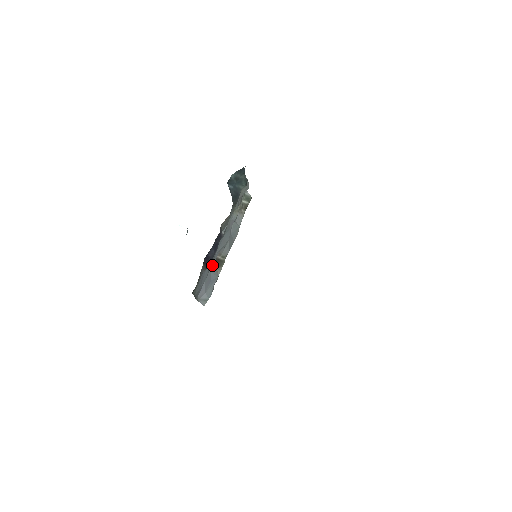
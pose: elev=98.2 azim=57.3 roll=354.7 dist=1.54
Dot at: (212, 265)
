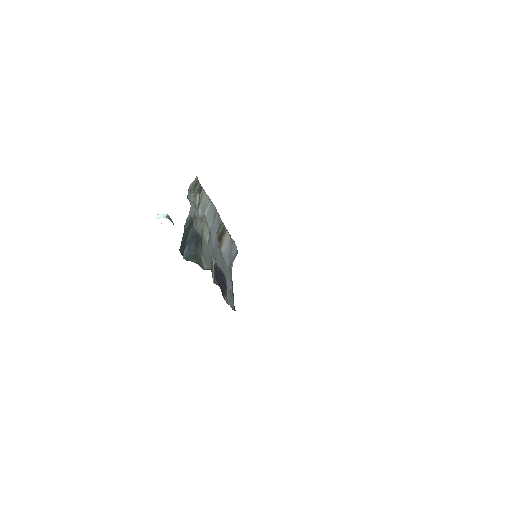
Dot at: (220, 247)
